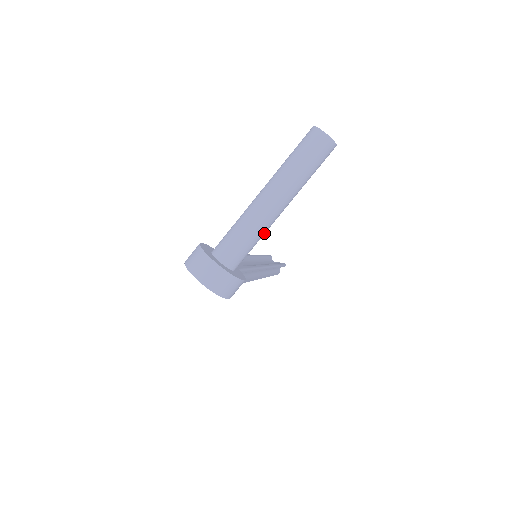
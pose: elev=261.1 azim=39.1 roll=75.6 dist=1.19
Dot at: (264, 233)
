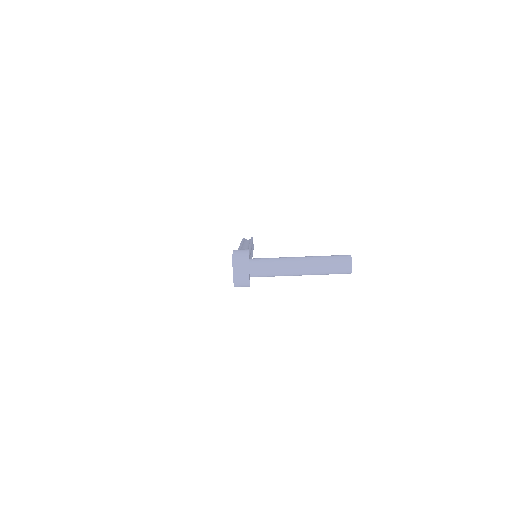
Dot at: occluded
